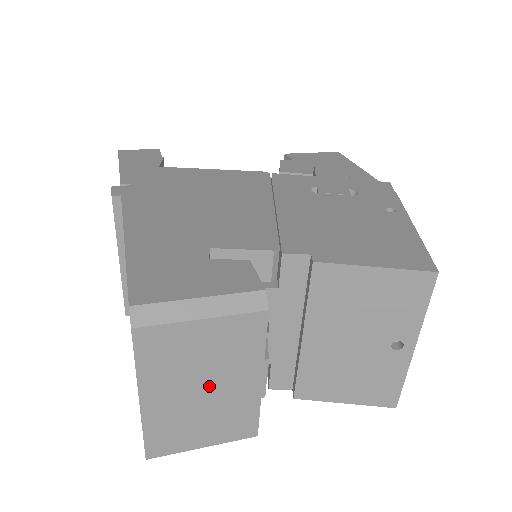
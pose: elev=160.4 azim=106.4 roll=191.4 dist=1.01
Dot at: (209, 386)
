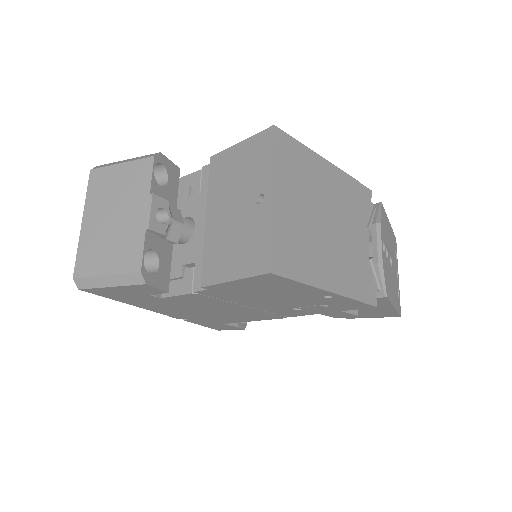
Dot at: (117, 214)
